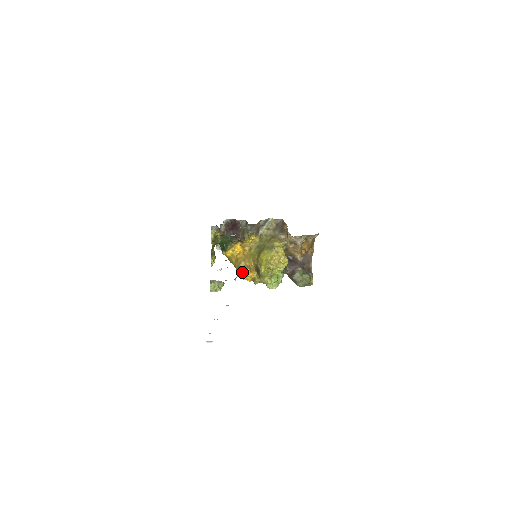
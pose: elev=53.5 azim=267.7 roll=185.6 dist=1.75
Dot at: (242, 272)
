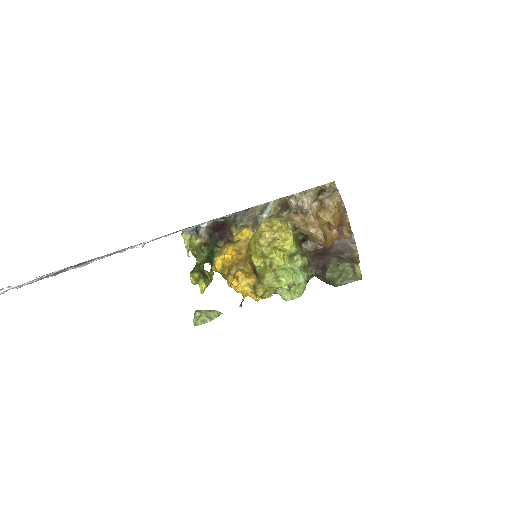
Dot at: (232, 280)
